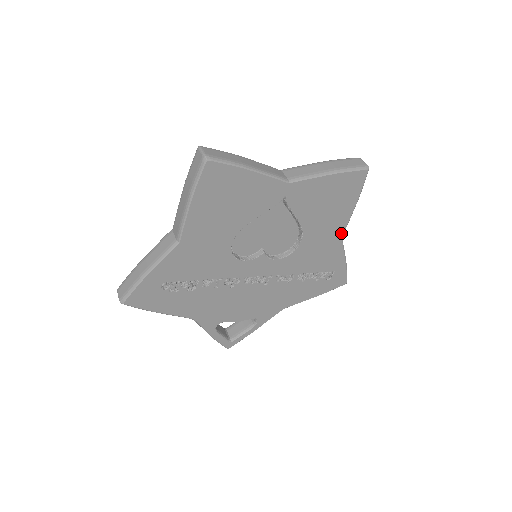
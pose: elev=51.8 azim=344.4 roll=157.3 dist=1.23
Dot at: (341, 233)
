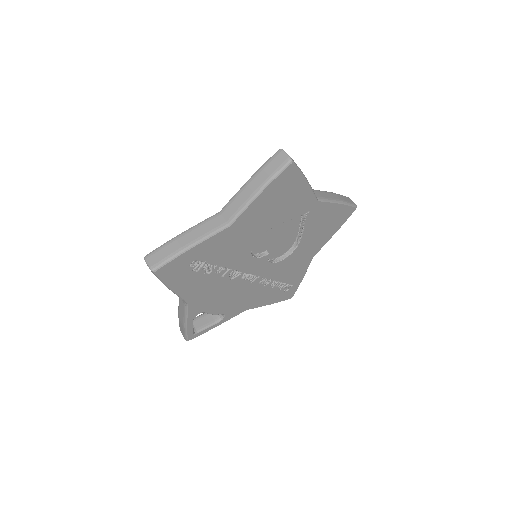
Dot at: (315, 253)
